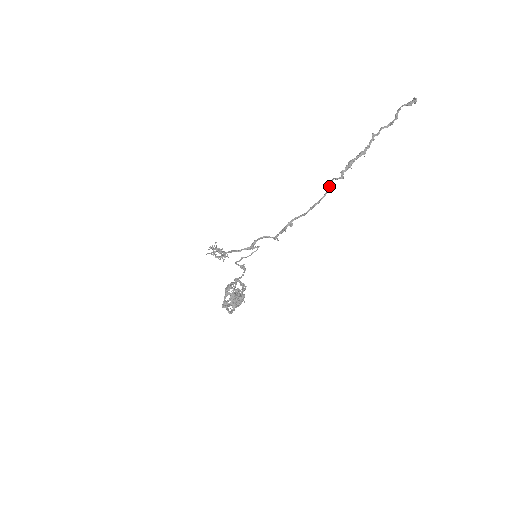
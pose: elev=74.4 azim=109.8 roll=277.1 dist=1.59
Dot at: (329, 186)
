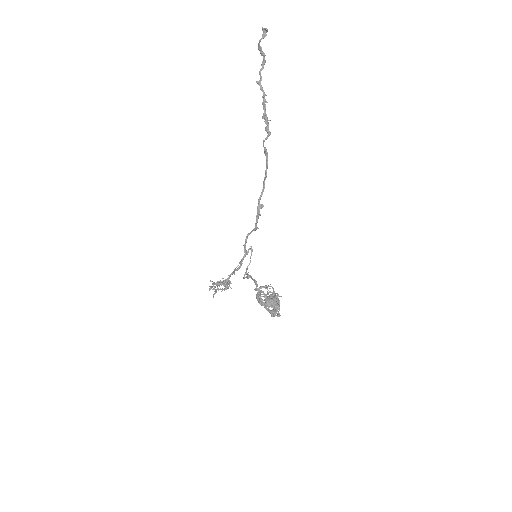
Dot at: (265, 150)
